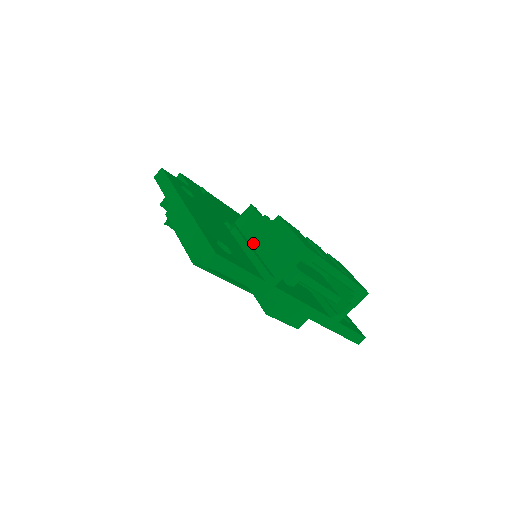
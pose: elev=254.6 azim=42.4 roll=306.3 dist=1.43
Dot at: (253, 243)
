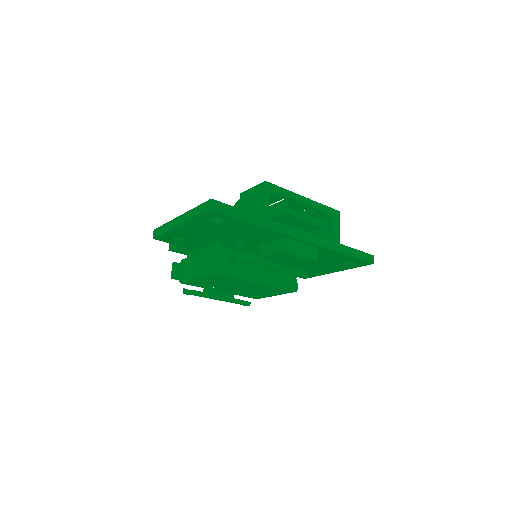
Dot at: occluded
